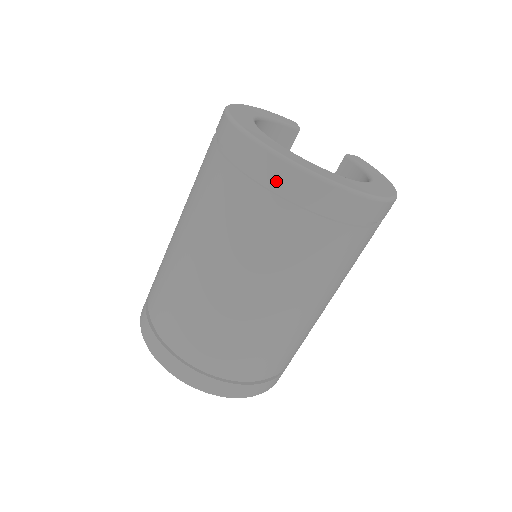
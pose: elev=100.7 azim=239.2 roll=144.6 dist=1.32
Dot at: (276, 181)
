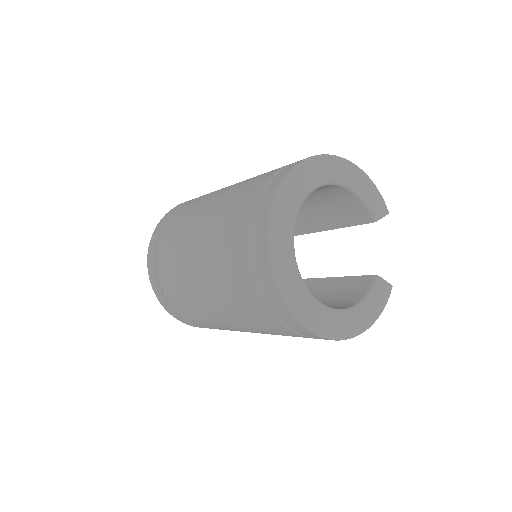
Dot at: (255, 238)
